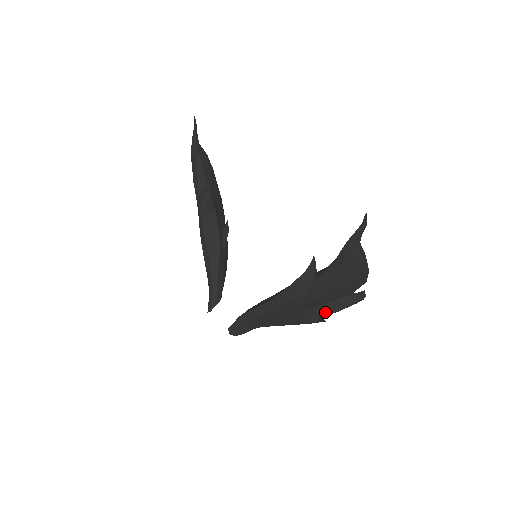
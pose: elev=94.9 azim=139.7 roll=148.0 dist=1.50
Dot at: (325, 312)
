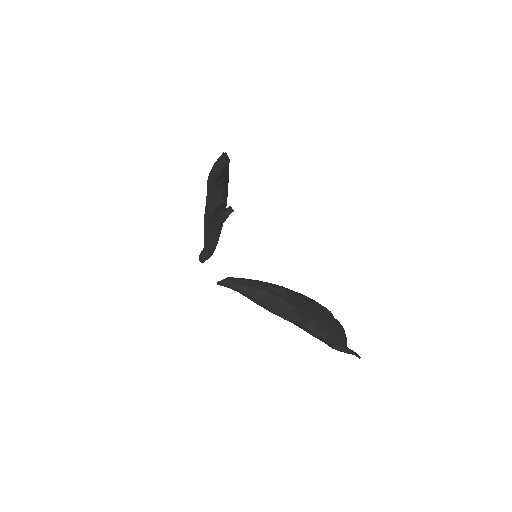
Dot at: occluded
